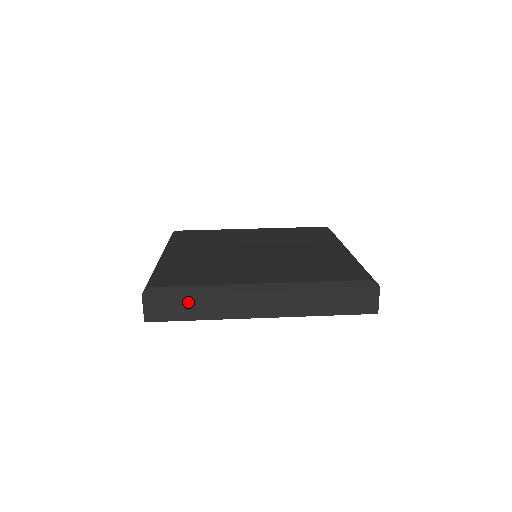
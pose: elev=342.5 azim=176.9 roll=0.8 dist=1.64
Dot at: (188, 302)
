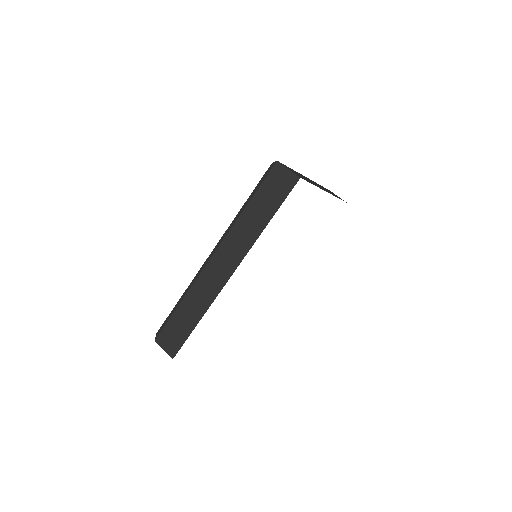
Dot at: (182, 316)
